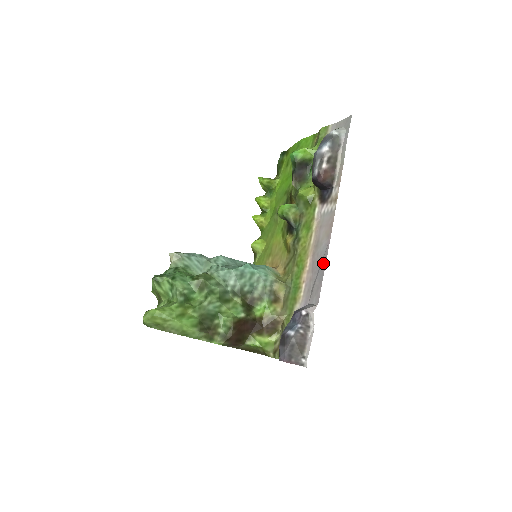
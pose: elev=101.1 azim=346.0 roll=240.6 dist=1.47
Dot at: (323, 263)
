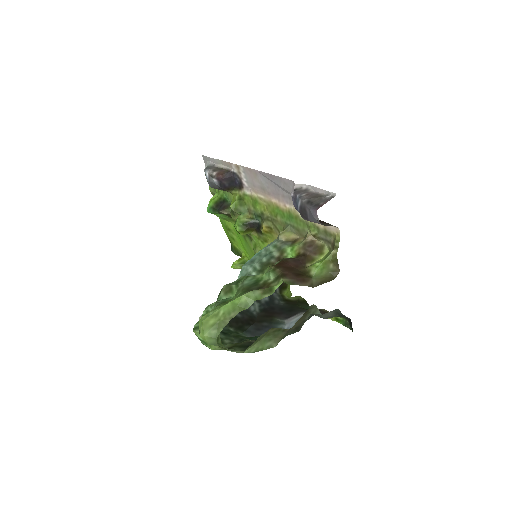
Dot at: (270, 178)
